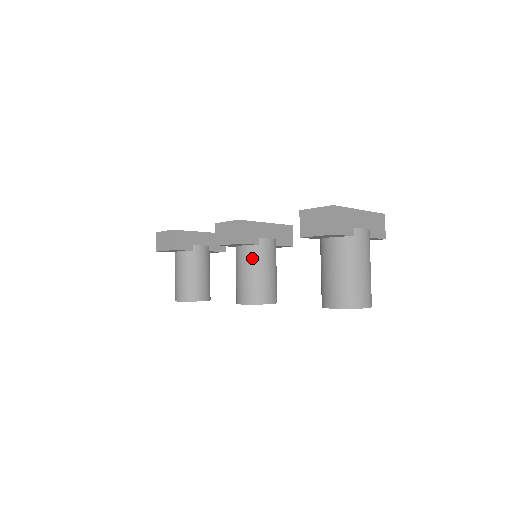
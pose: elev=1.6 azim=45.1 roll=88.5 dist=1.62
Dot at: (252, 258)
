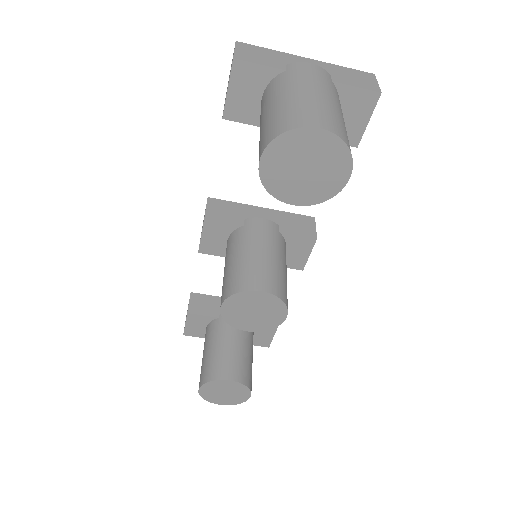
Dot at: (234, 243)
